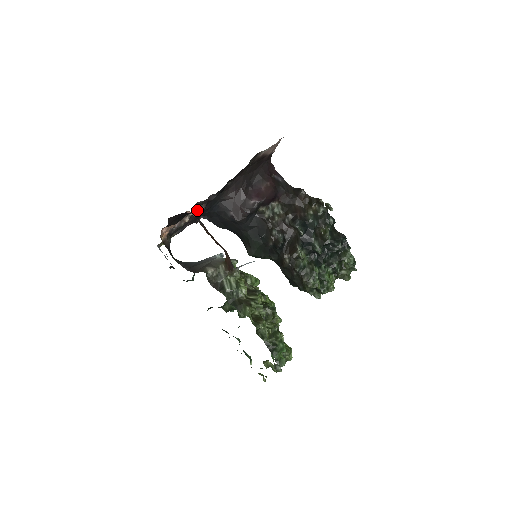
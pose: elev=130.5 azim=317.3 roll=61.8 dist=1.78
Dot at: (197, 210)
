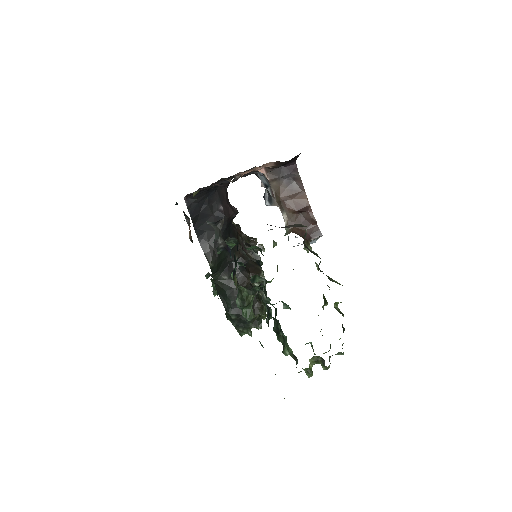
Dot at: (230, 178)
